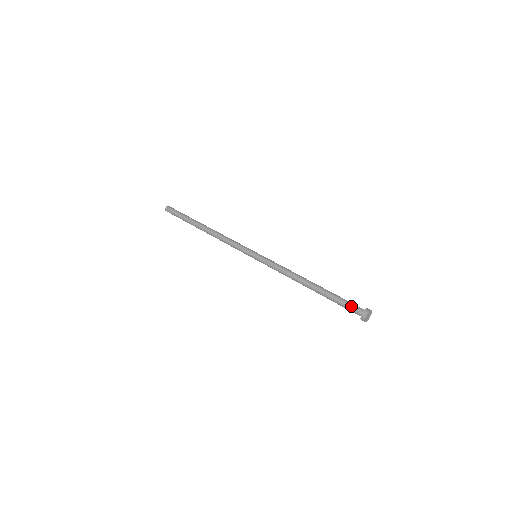
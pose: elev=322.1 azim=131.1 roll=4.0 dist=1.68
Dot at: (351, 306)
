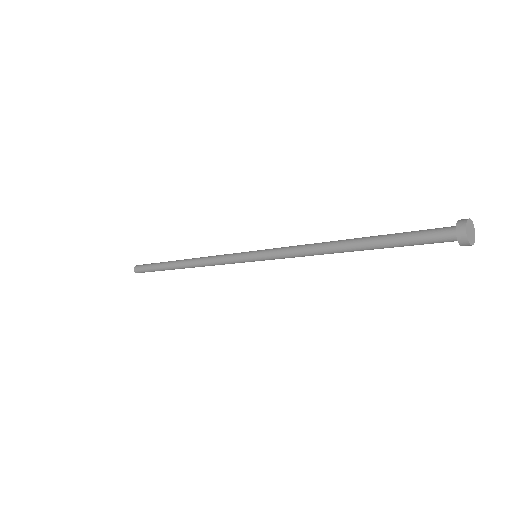
Dot at: (430, 232)
